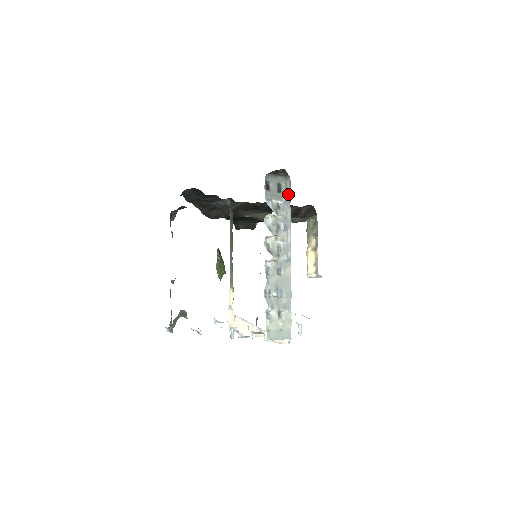
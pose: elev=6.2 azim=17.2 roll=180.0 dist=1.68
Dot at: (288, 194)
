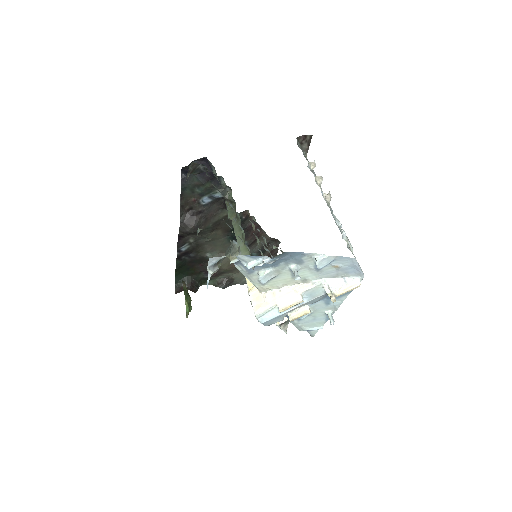
Dot at: occluded
